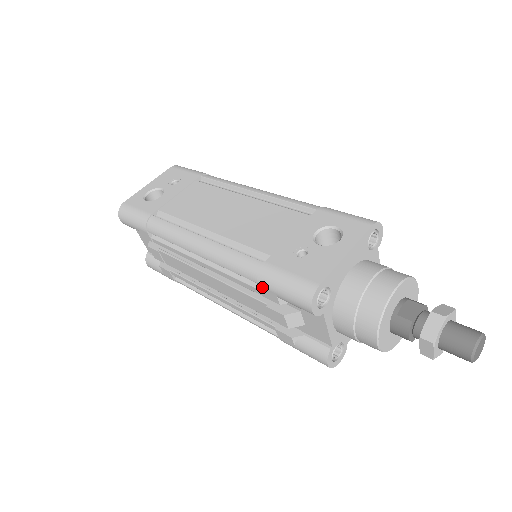
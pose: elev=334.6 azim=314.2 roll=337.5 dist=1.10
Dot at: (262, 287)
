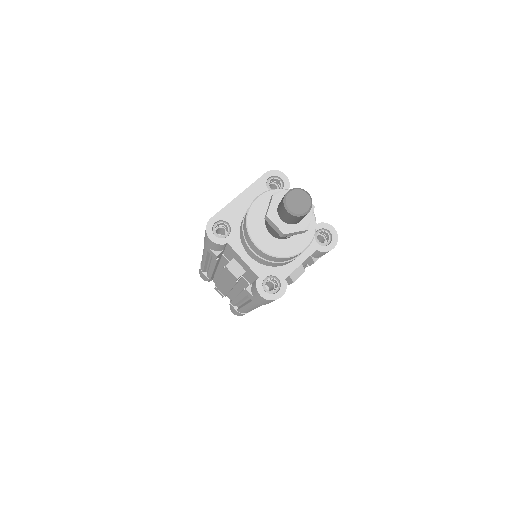
Dot at: (207, 249)
